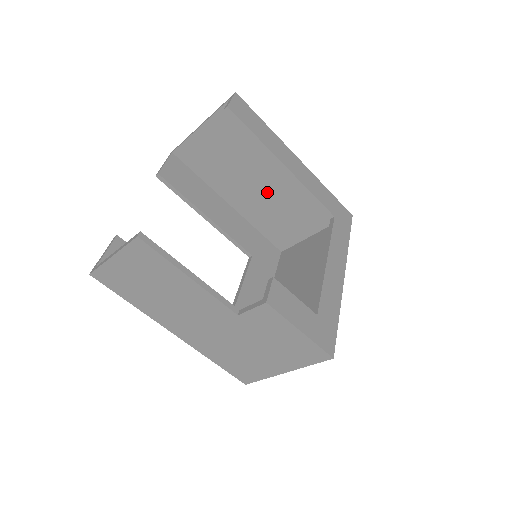
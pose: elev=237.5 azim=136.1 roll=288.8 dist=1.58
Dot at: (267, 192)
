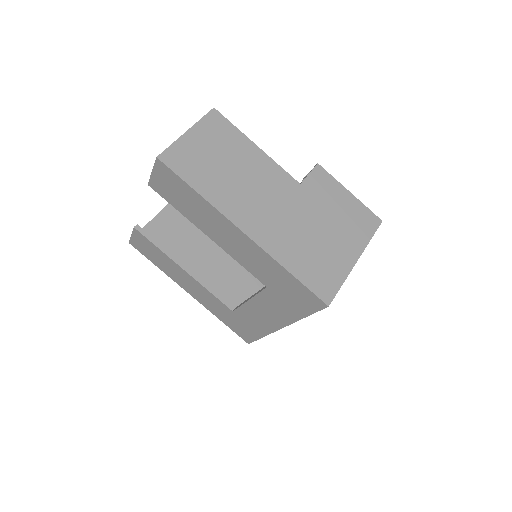
Dot at: (224, 265)
